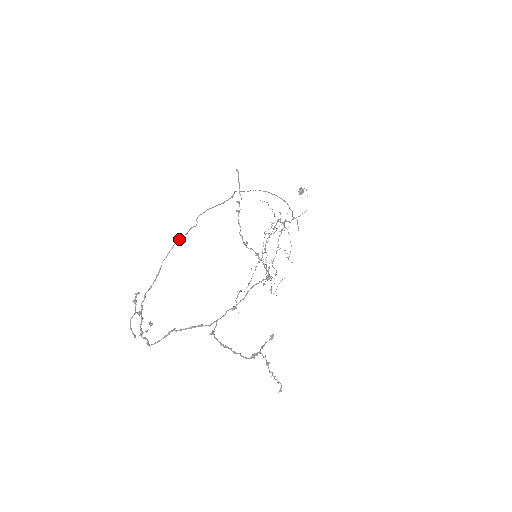
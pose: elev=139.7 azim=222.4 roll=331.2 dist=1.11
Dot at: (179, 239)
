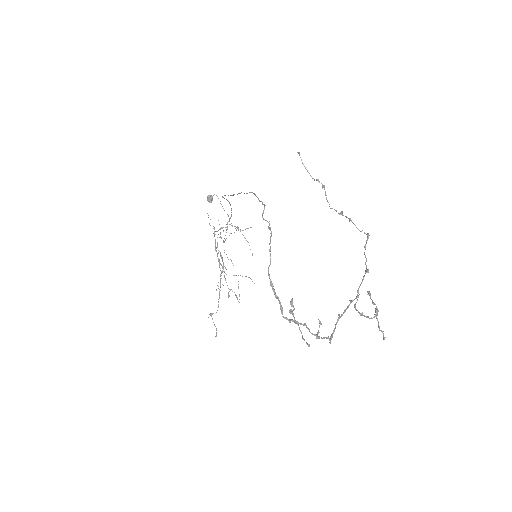
Dot at: occluded
